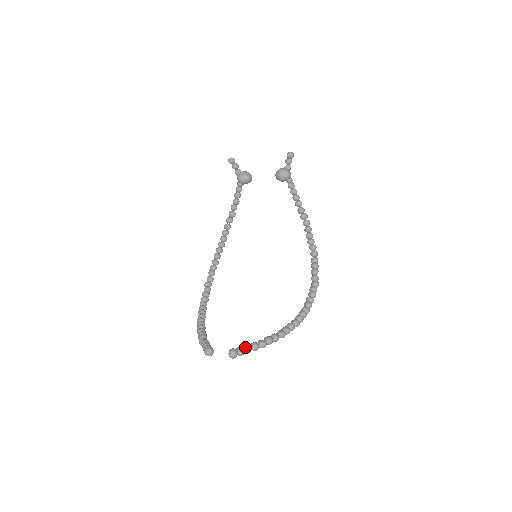
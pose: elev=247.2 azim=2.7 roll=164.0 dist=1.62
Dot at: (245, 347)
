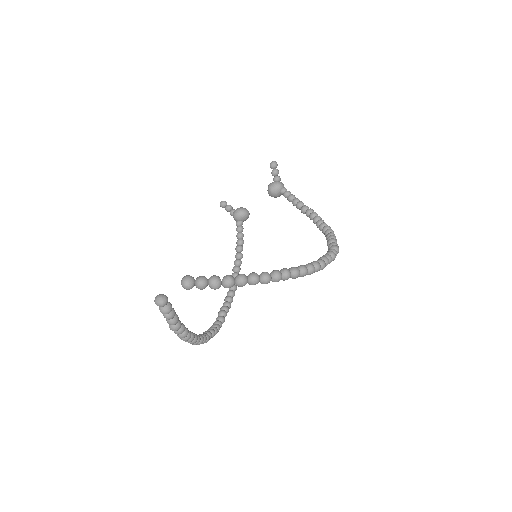
Dot at: (209, 278)
